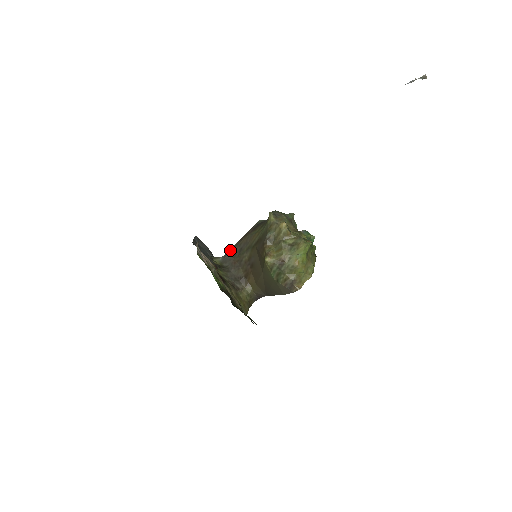
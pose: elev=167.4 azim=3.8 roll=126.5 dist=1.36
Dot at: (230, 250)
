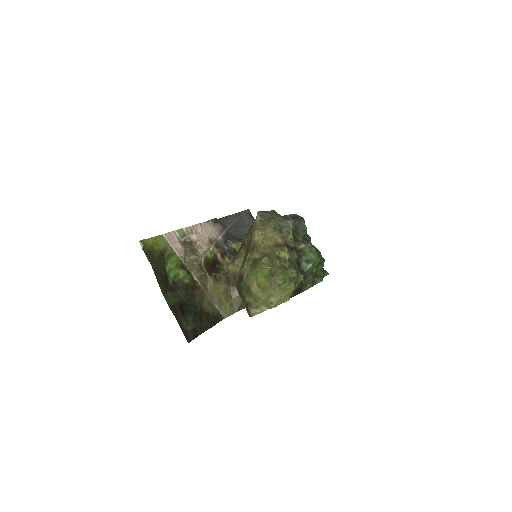
Dot at: occluded
